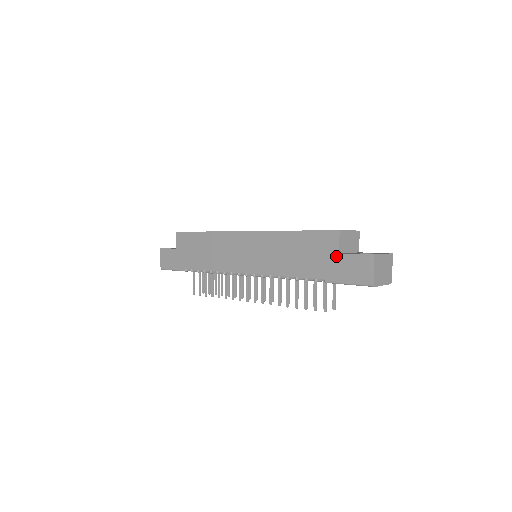
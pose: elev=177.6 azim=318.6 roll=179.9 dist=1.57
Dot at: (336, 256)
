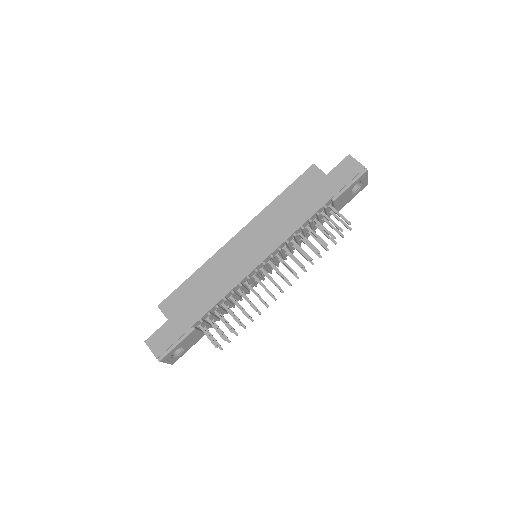
Dot at: (326, 178)
